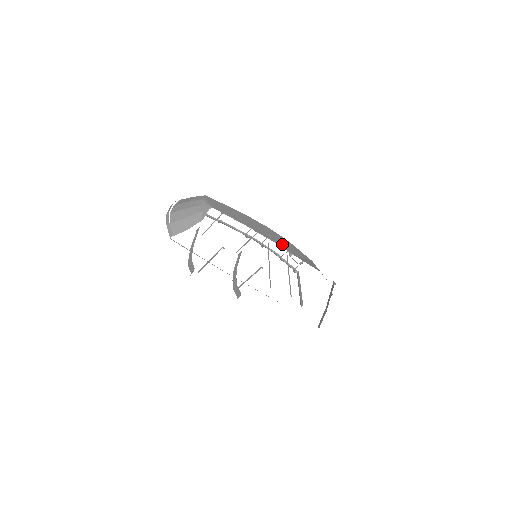
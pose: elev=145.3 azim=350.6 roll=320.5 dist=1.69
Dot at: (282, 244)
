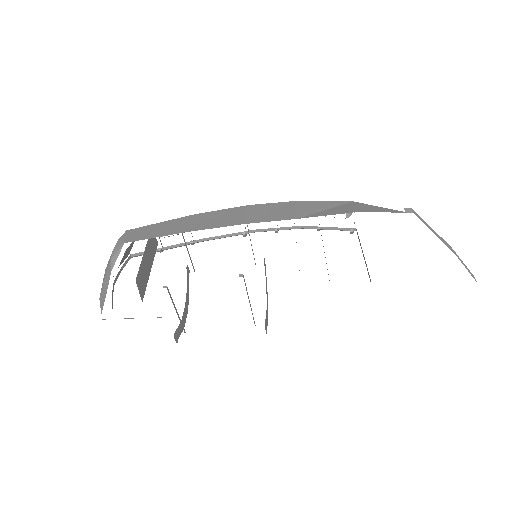
Dot at: (269, 216)
